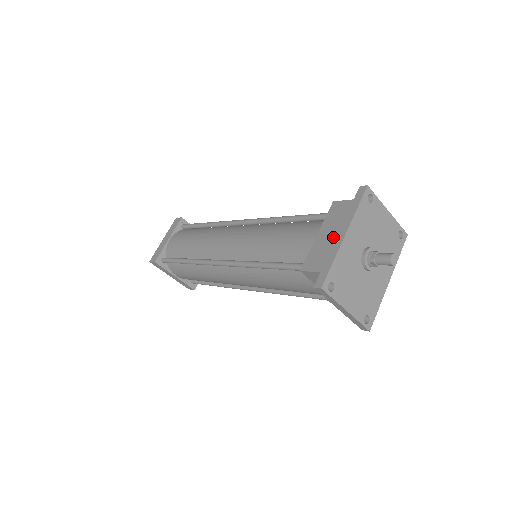
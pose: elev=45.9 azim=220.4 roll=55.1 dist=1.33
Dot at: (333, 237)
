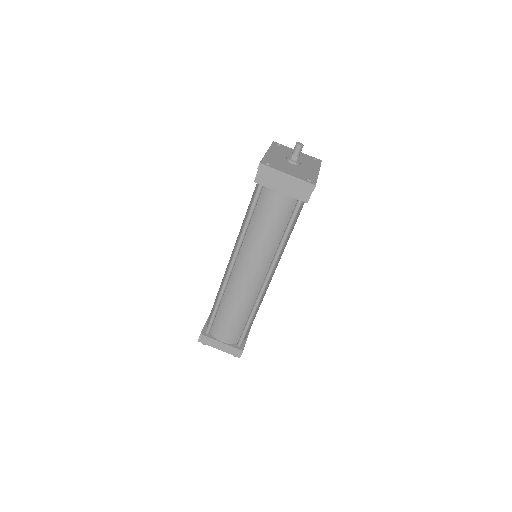
Dot at: occluded
